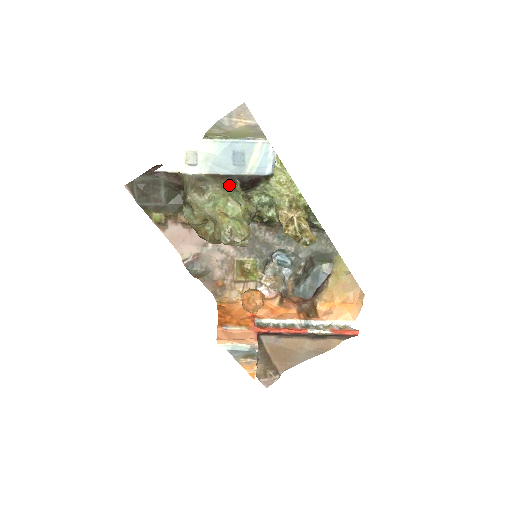
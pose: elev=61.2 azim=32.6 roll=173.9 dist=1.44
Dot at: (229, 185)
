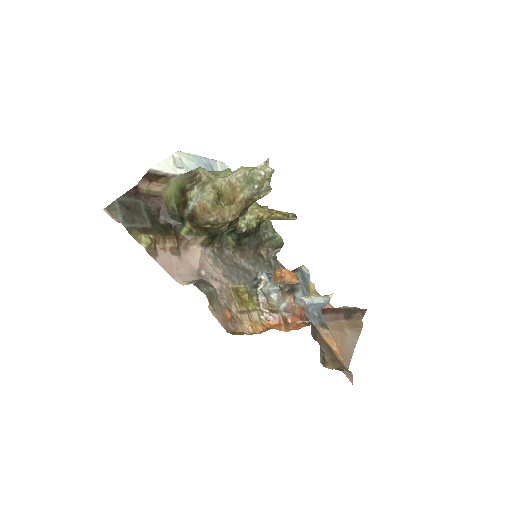
Dot at: occluded
